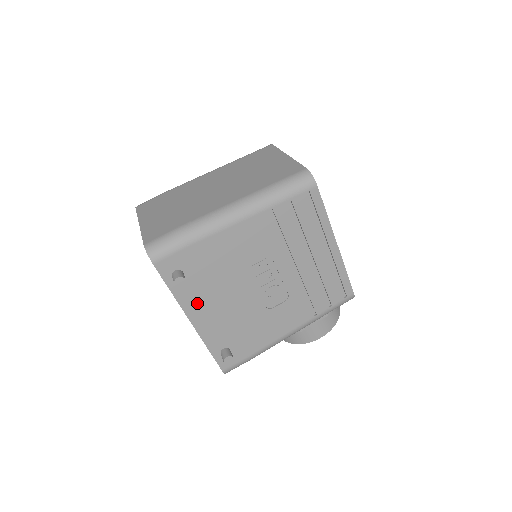
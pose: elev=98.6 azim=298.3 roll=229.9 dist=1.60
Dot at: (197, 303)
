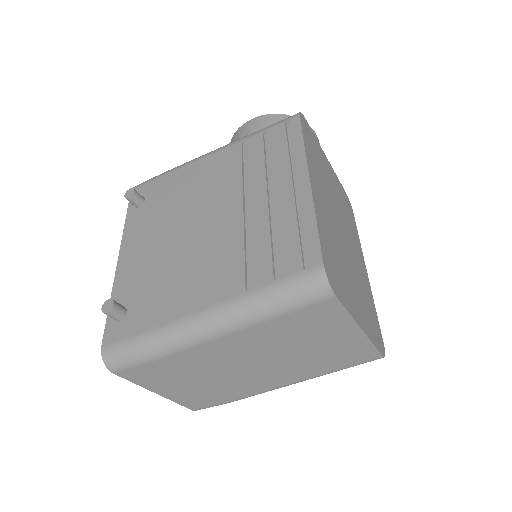
Dot at: occluded
